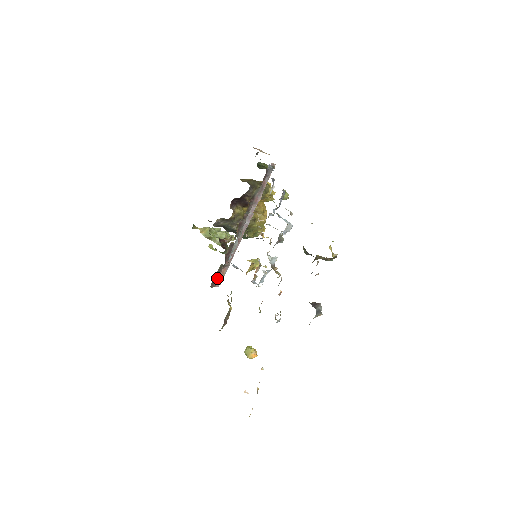
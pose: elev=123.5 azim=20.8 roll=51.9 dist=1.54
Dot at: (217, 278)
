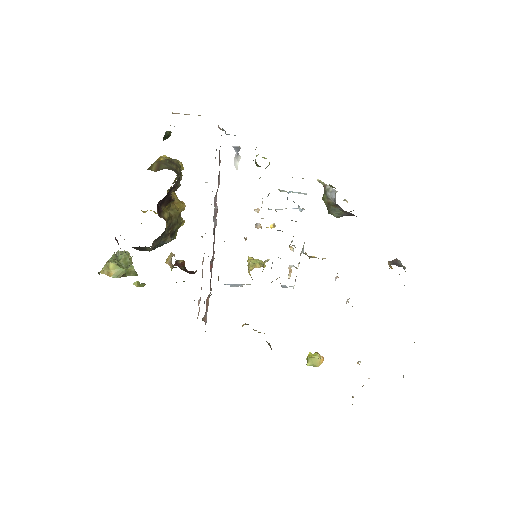
Dot at: (204, 315)
